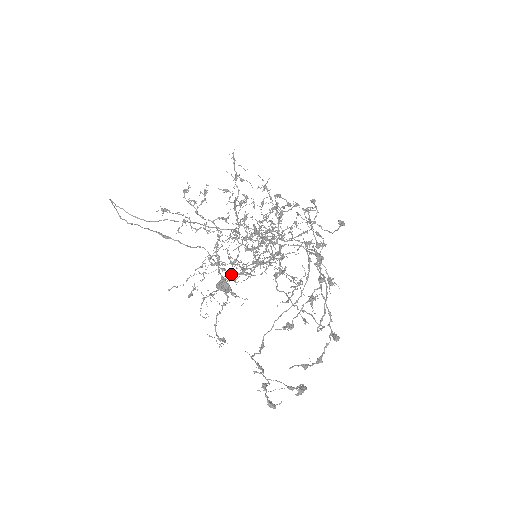
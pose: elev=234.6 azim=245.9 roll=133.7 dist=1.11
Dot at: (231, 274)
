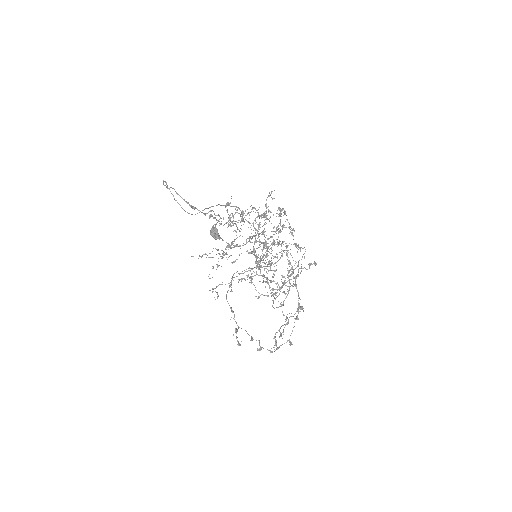
Dot at: (231, 248)
